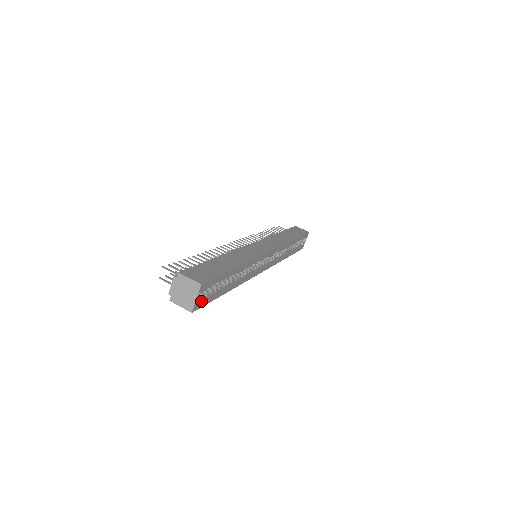
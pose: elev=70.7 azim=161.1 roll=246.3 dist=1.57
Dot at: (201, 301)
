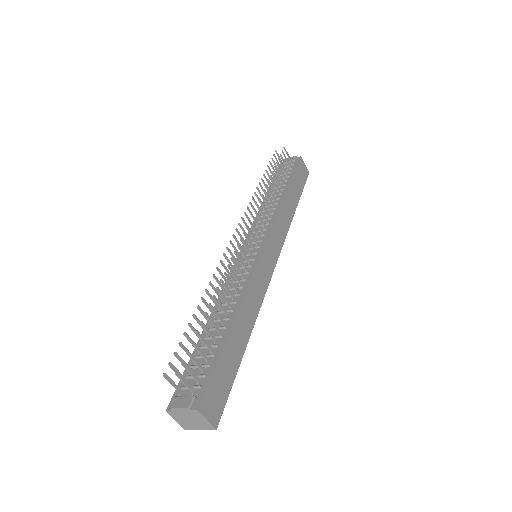
Dot at: occluded
